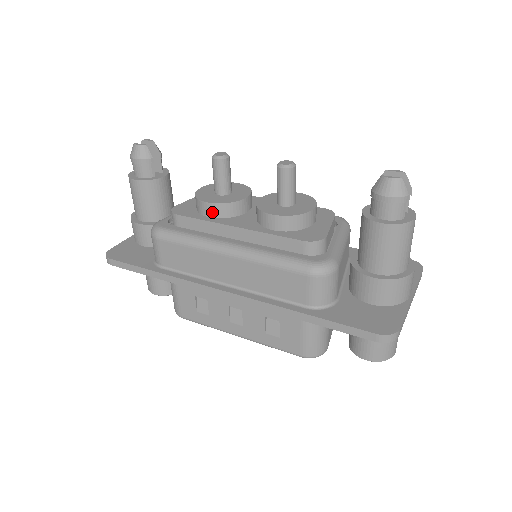
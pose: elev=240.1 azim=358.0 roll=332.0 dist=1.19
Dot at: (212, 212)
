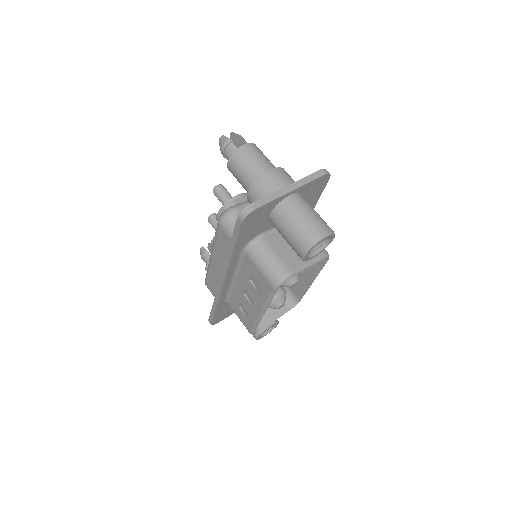
Dot at: occluded
